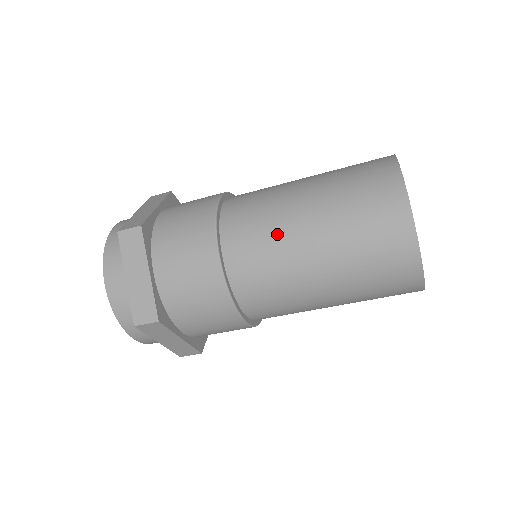
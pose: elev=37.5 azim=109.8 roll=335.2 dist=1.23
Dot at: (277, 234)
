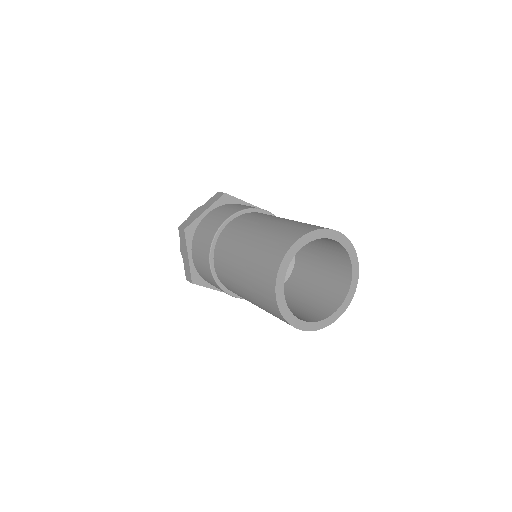
Dot at: (230, 265)
